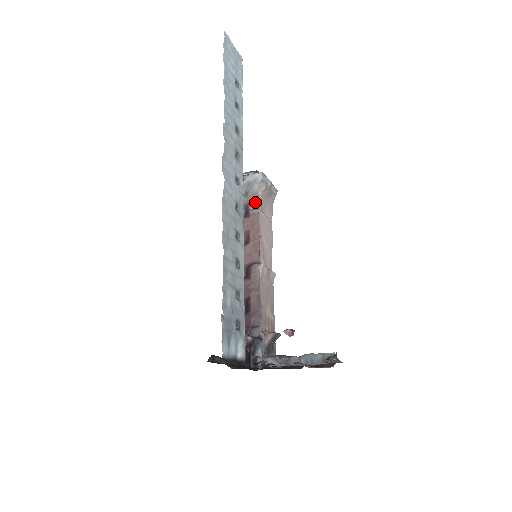
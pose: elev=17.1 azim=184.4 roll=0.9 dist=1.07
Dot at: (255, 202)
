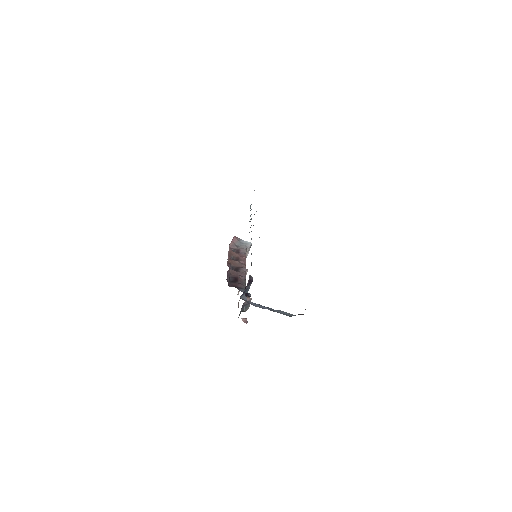
Dot at: (244, 251)
